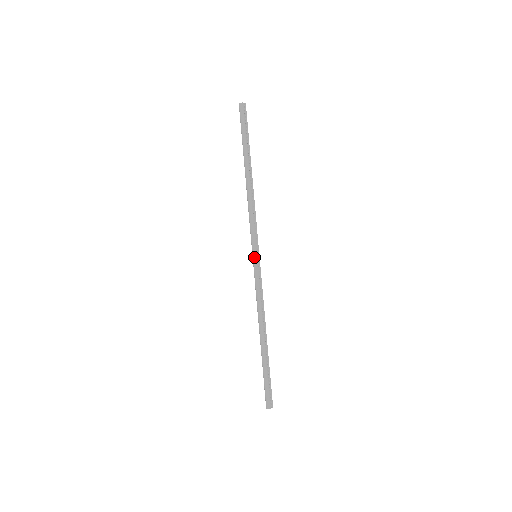
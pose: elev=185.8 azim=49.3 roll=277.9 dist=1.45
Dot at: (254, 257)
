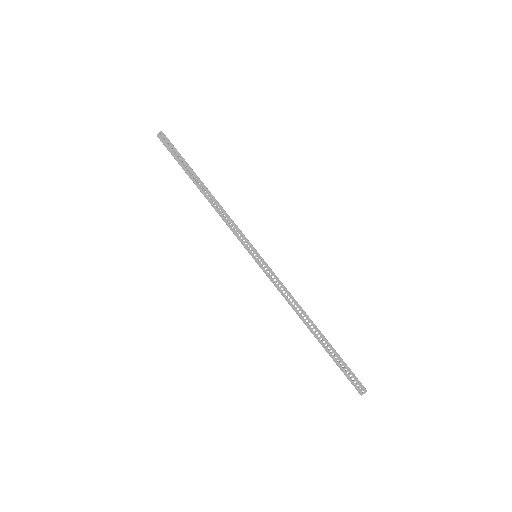
Dot at: occluded
